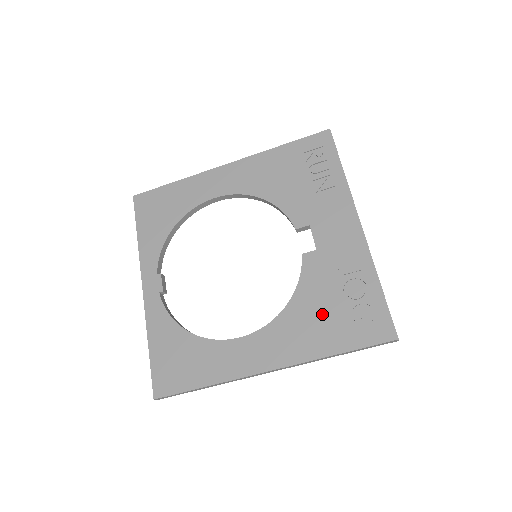
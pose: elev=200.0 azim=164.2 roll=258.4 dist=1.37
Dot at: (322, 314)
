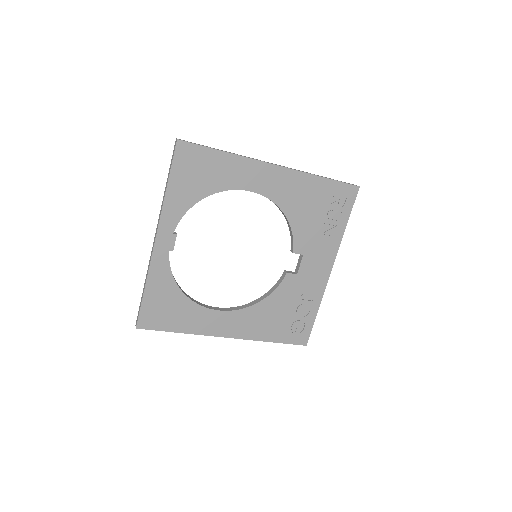
Dot at: (276, 317)
